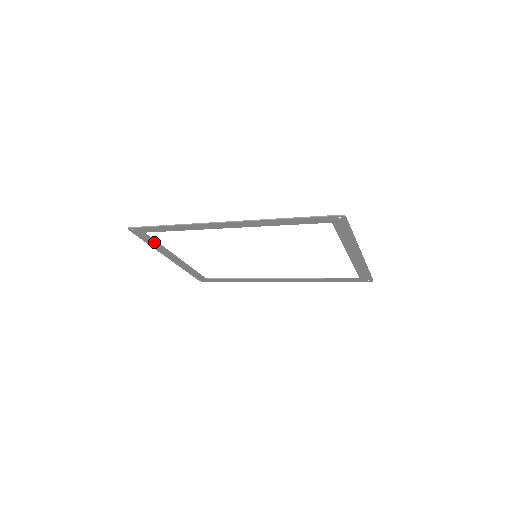
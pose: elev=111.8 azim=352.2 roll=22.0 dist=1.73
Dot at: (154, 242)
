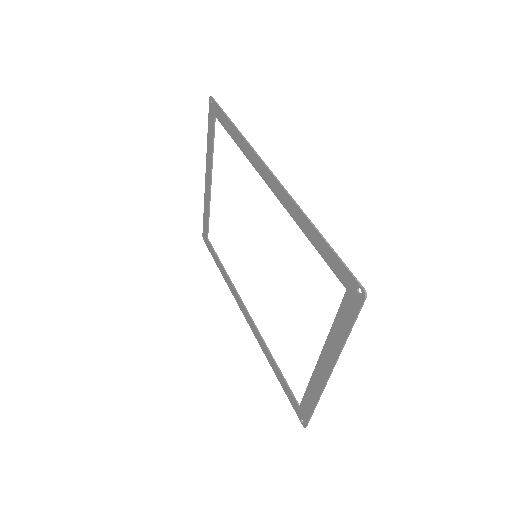
Dot at: (212, 139)
